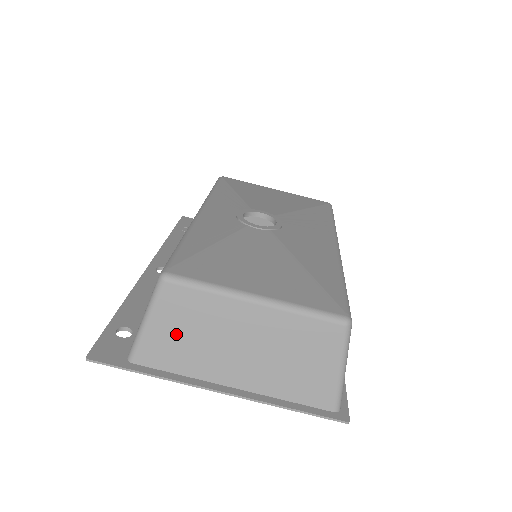
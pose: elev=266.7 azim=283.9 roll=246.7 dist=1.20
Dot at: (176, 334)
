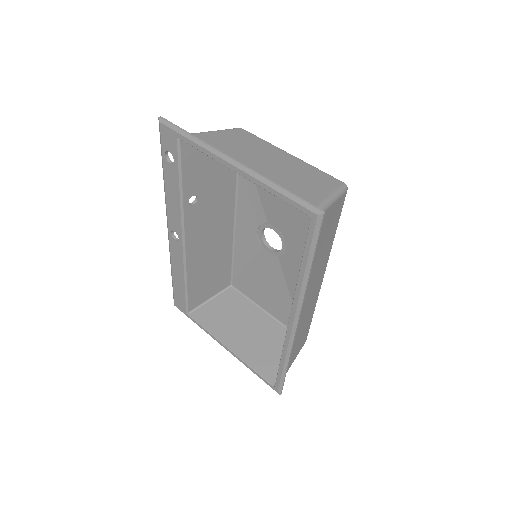
Dot at: (226, 140)
